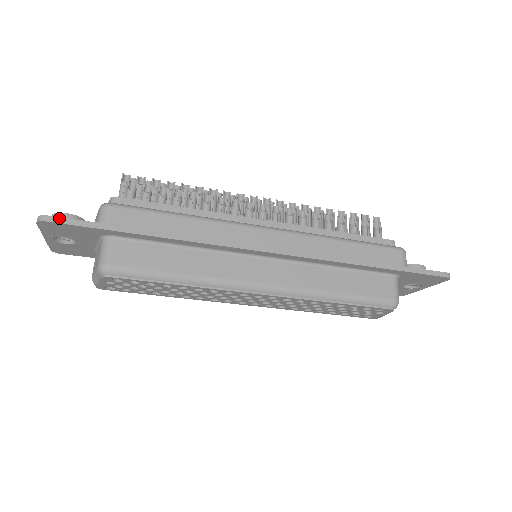
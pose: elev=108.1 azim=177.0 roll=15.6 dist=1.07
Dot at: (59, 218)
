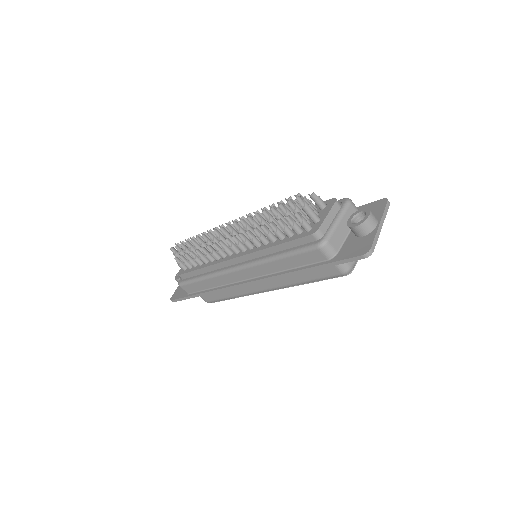
Dot at: (175, 300)
